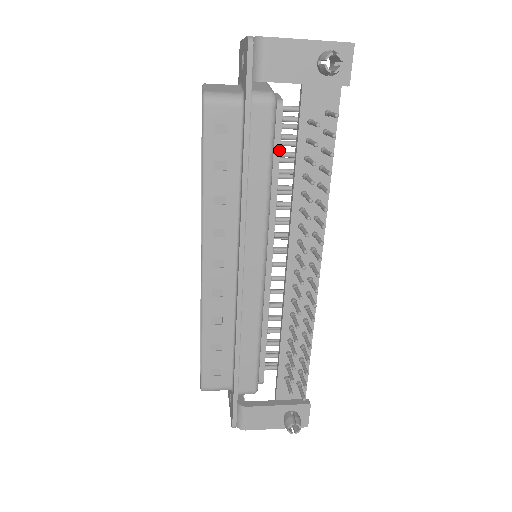
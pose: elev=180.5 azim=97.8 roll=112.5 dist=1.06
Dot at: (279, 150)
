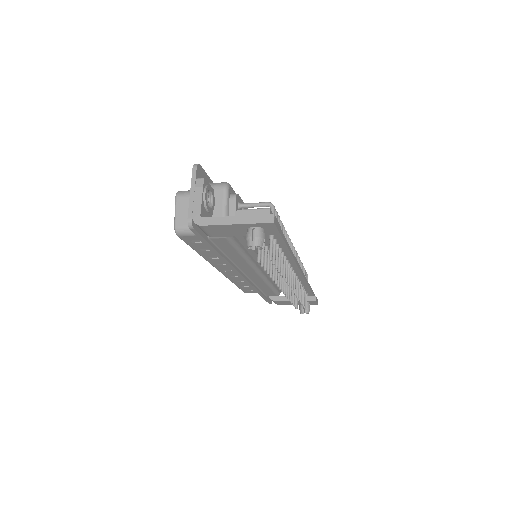
Dot at: (245, 240)
